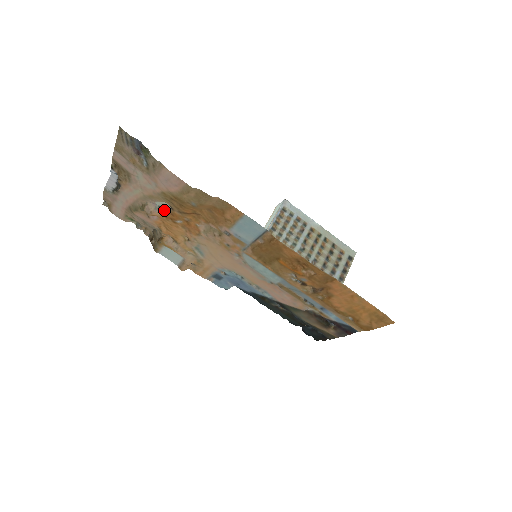
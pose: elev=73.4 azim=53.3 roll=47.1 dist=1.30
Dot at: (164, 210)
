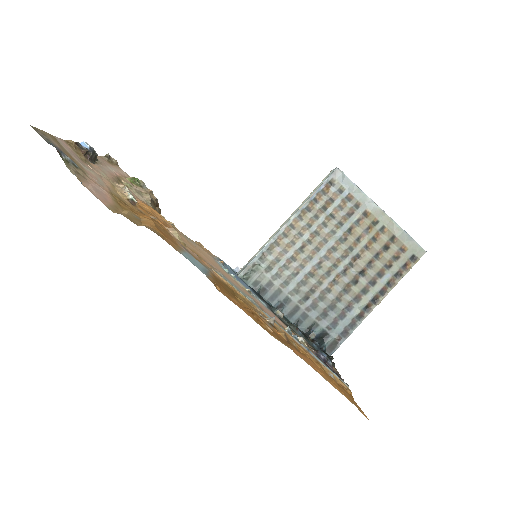
Dot at: occluded
